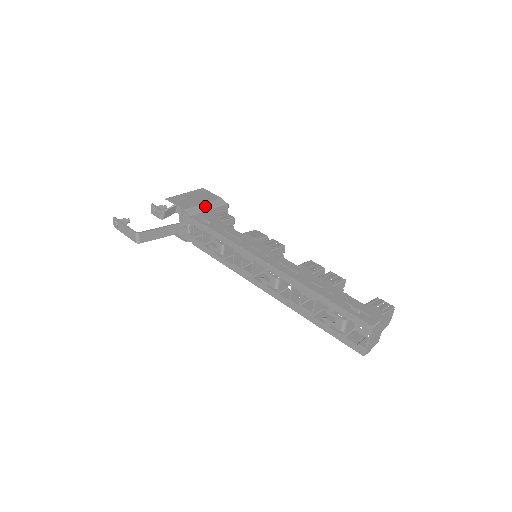
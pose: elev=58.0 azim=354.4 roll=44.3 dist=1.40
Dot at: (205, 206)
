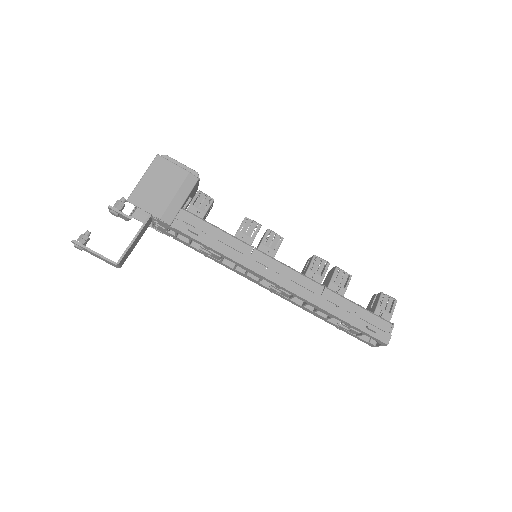
Dot at: (178, 199)
